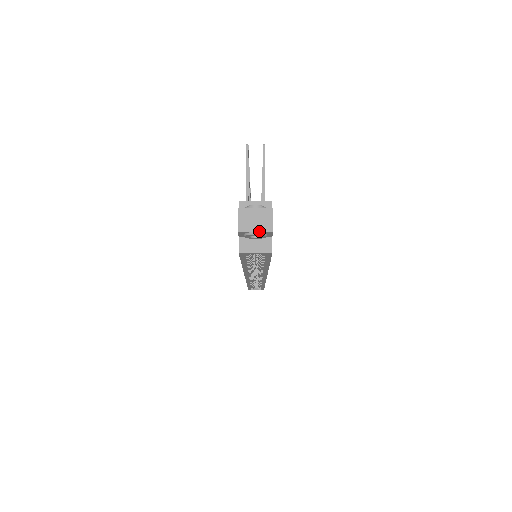
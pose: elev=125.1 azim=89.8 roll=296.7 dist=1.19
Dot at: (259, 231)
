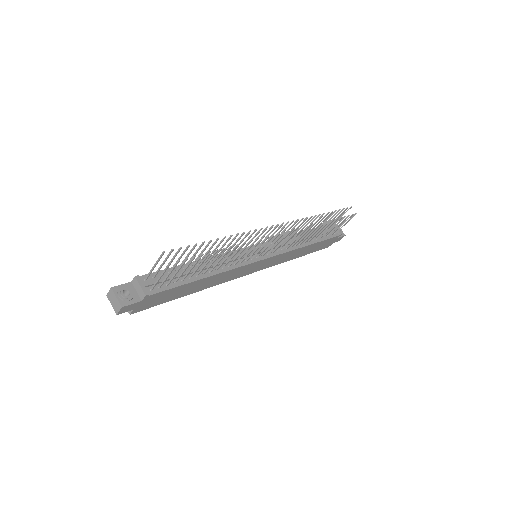
Dot at: (113, 307)
